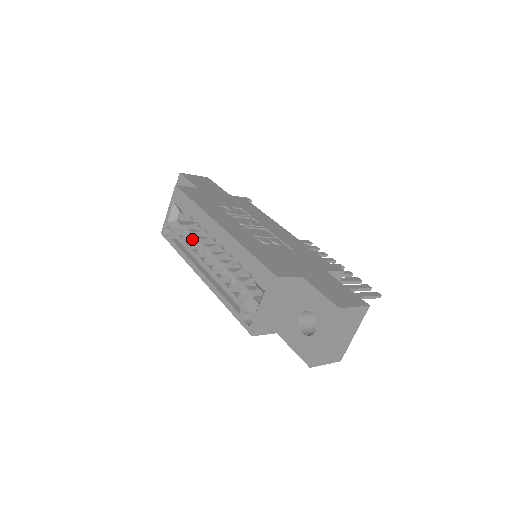
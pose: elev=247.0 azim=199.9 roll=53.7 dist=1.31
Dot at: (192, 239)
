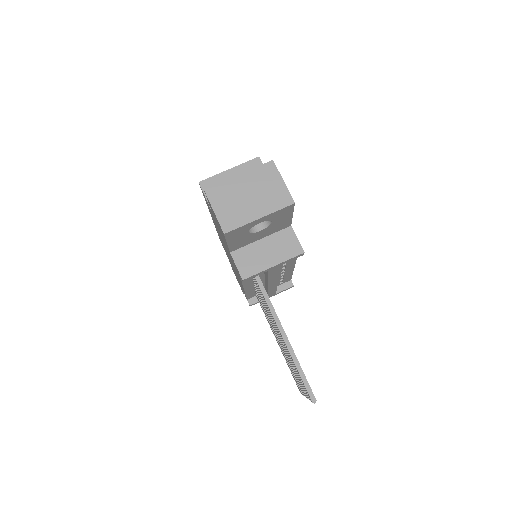
Dot at: occluded
